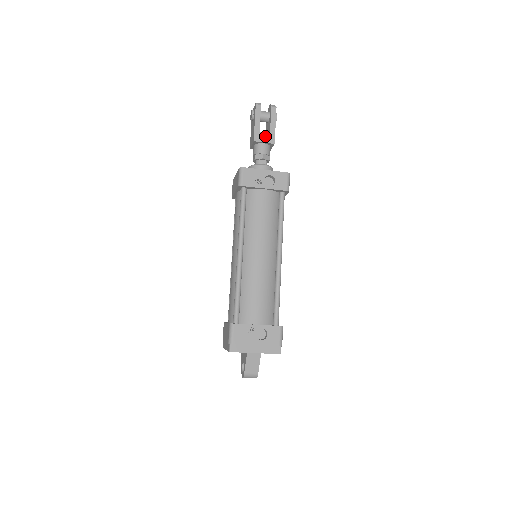
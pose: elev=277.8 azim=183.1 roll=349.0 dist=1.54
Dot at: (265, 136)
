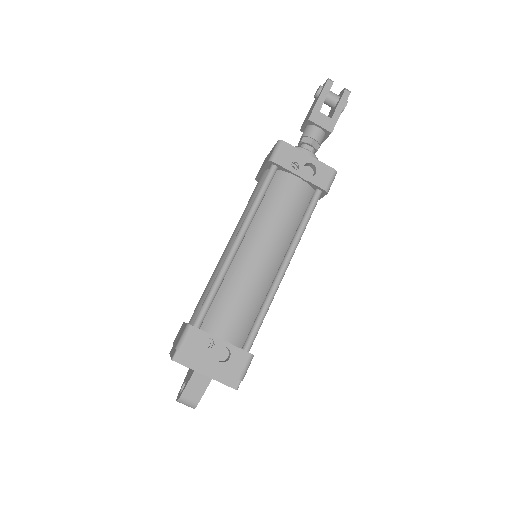
Dot at: (324, 119)
